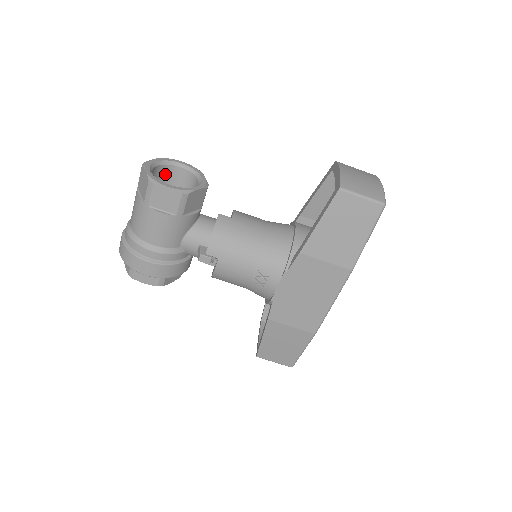
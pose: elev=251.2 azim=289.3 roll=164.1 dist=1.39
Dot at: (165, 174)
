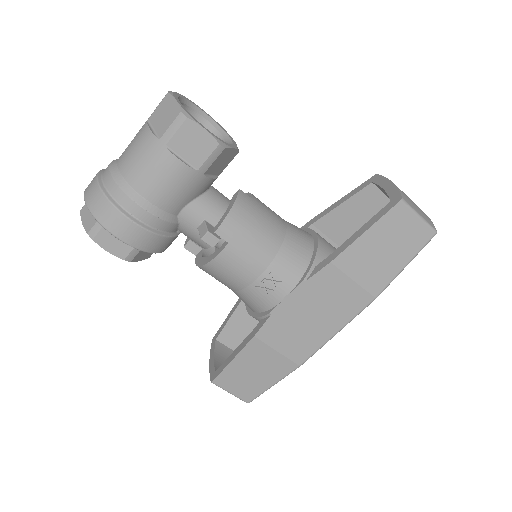
Dot at: occluded
